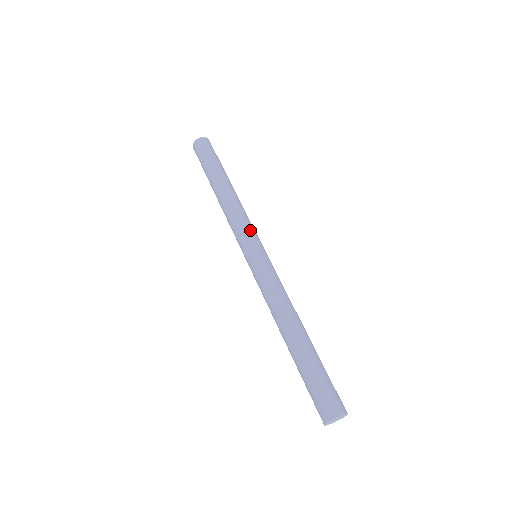
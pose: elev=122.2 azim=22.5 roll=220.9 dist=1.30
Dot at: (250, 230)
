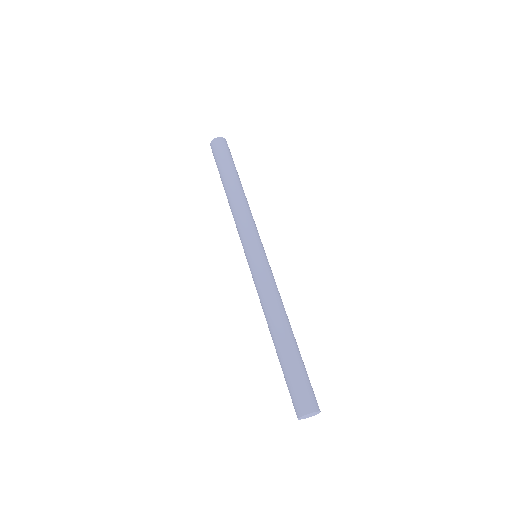
Dot at: (257, 232)
